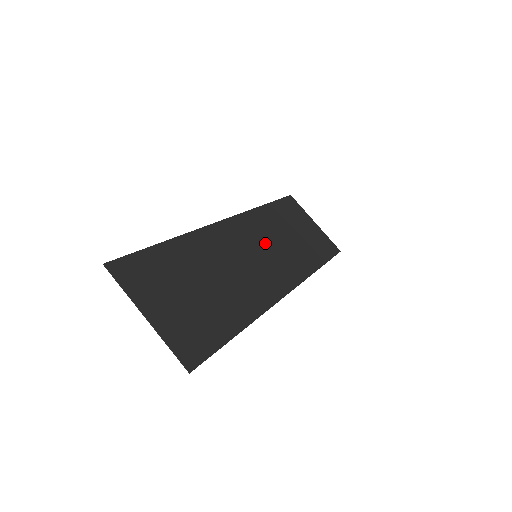
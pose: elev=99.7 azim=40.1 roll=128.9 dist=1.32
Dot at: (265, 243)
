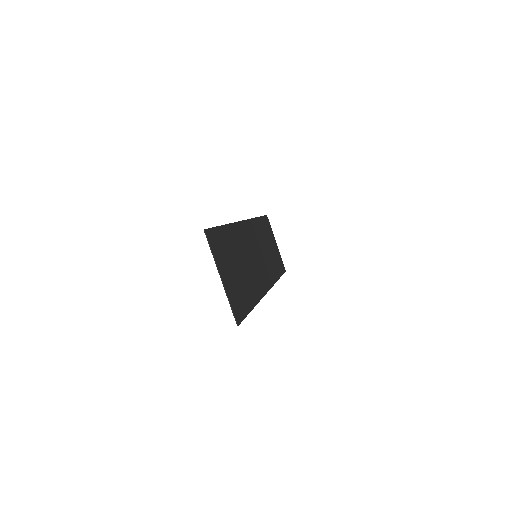
Dot at: (259, 248)
